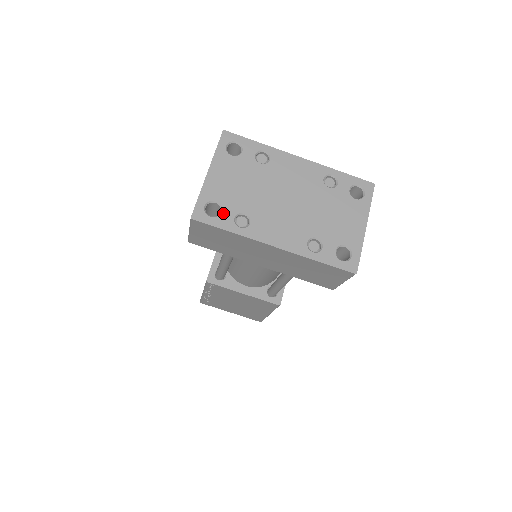
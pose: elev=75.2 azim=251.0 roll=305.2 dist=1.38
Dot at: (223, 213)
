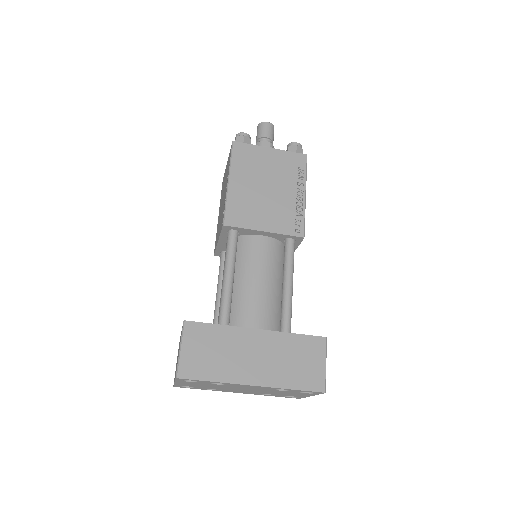
Dot at: occluded
